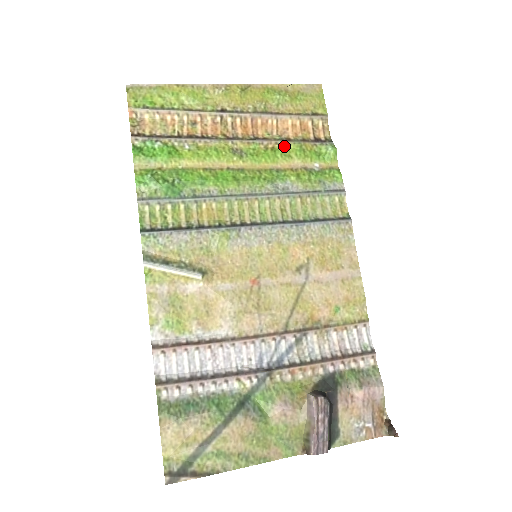
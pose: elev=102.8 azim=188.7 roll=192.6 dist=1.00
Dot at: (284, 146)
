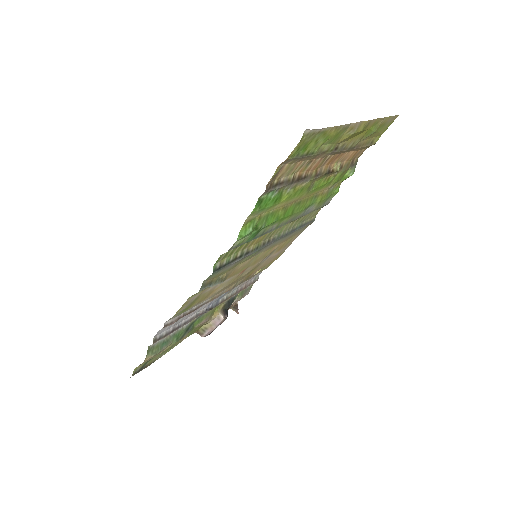
Dot at: (335, 176)
